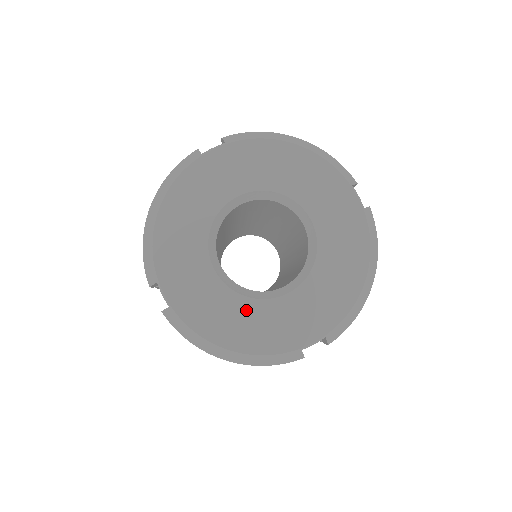
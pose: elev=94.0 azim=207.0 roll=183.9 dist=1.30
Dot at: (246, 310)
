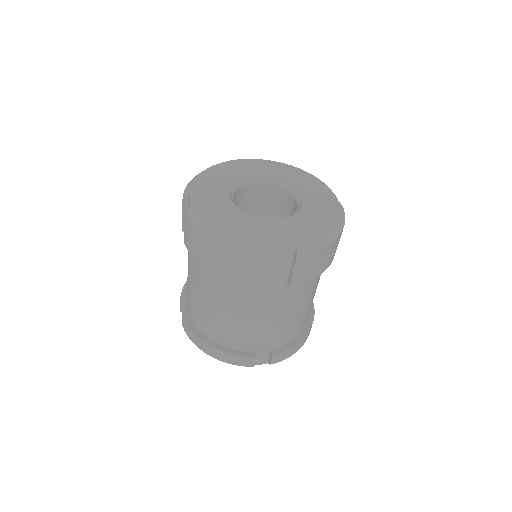
Dot at: (244, 218)
